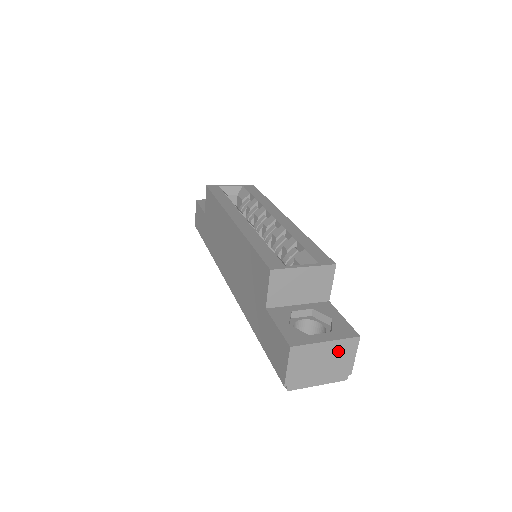
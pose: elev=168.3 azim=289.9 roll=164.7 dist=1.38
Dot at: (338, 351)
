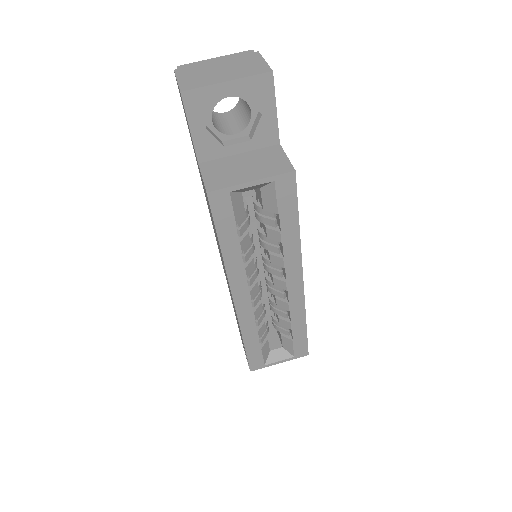
Dot at: occluded
